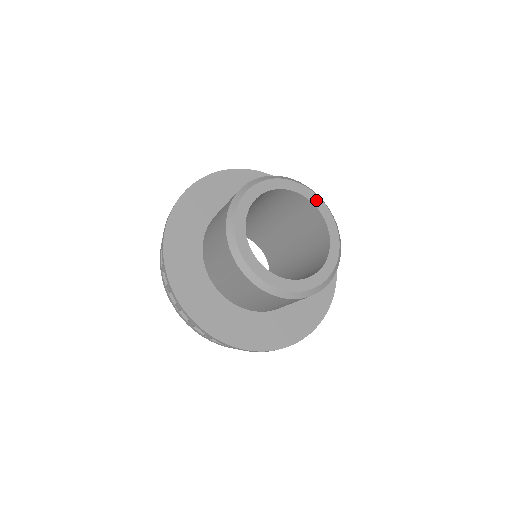
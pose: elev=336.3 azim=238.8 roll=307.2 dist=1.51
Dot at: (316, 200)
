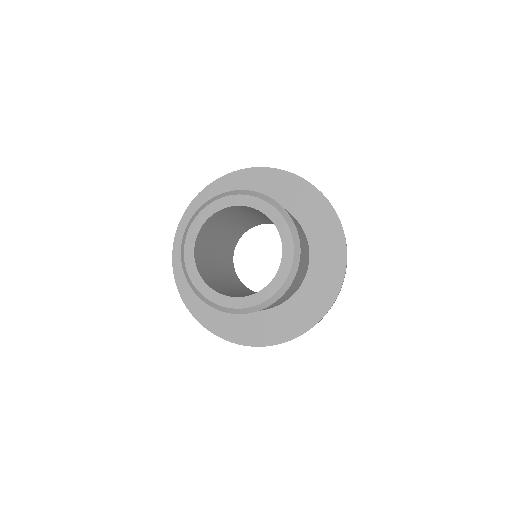
Dot at: (279, 220)
